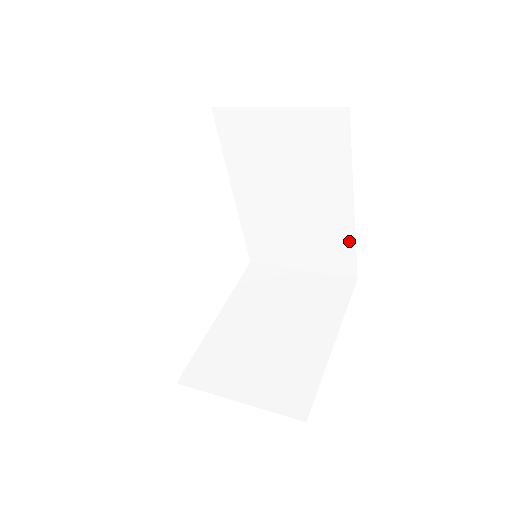
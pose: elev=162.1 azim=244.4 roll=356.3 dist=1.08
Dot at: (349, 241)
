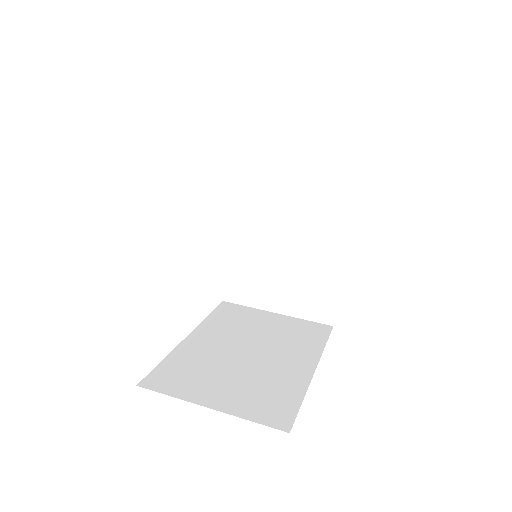
Dot at: (333, 281)
